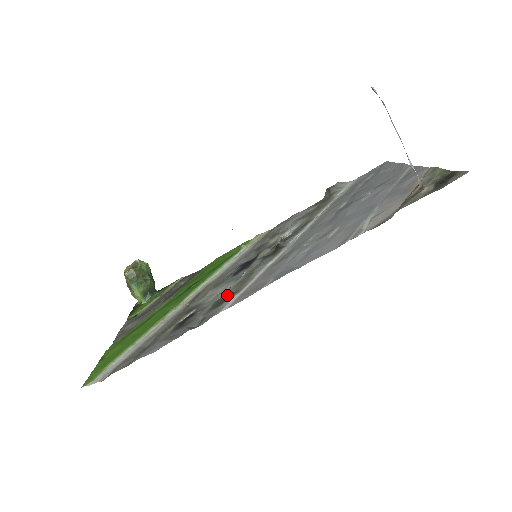
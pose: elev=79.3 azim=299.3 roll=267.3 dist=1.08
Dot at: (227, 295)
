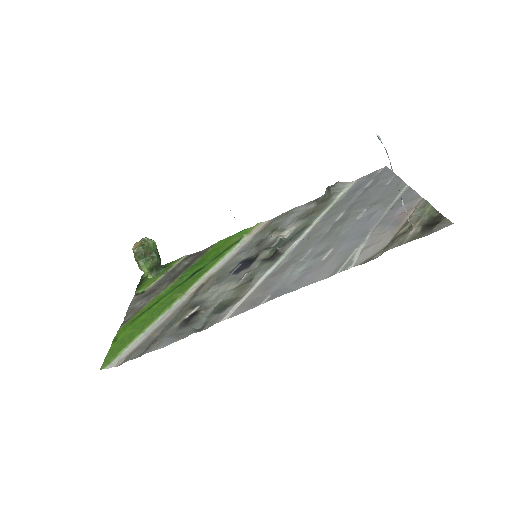
Dot at: (228, 300)
